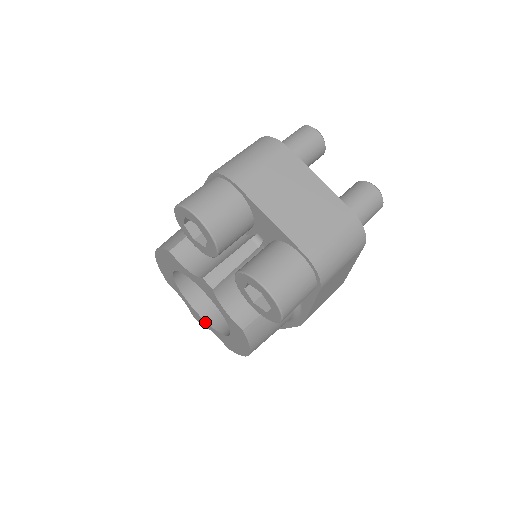
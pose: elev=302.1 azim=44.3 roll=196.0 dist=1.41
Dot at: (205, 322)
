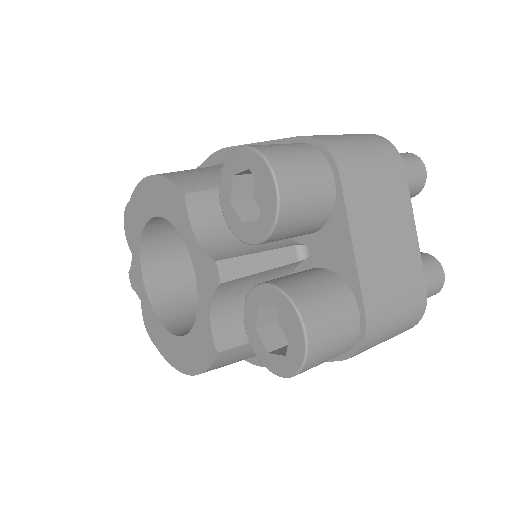
Dot at: (145, 295)
